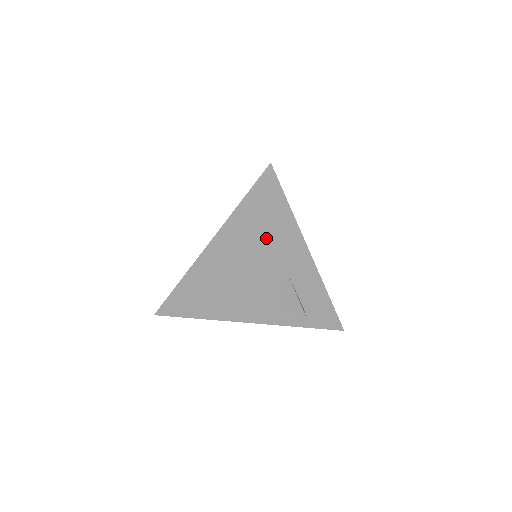
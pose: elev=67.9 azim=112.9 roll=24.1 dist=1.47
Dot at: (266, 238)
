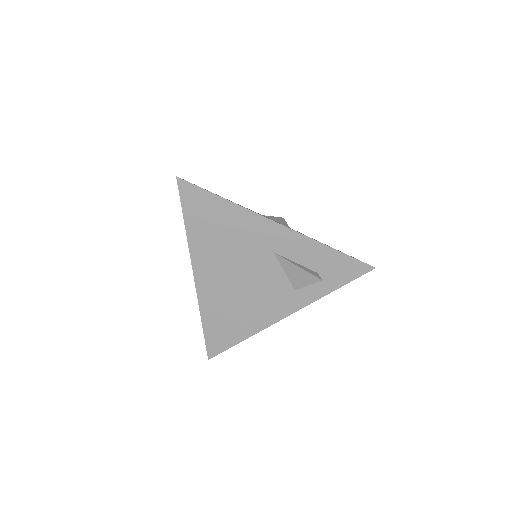
Dot at: (230, 237)
